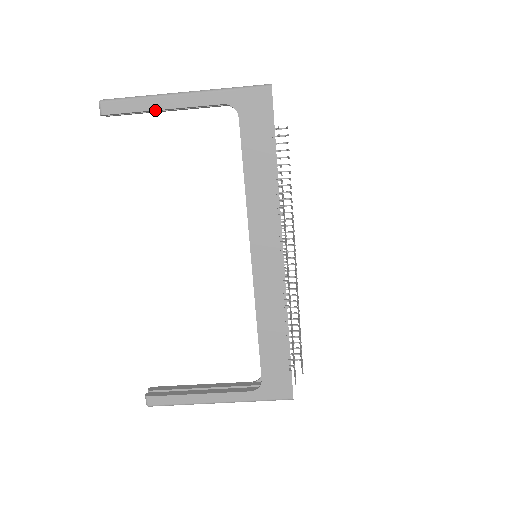
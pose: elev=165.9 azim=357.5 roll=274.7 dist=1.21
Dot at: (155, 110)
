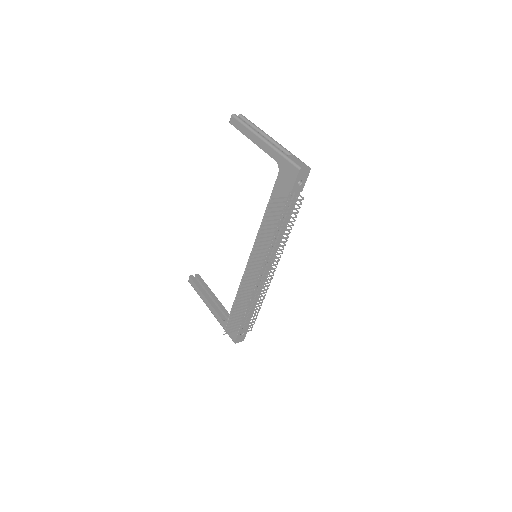
Dot at: (249, 138)
